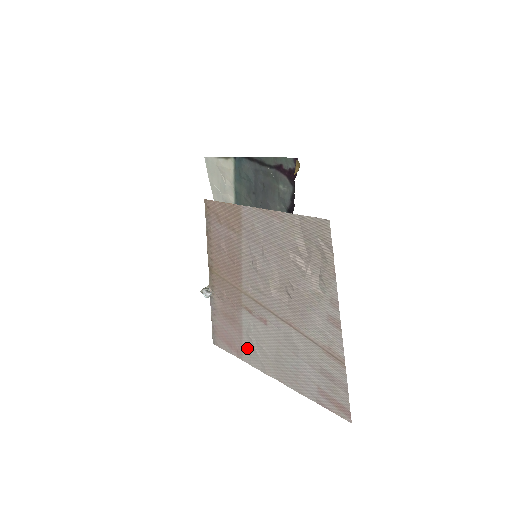
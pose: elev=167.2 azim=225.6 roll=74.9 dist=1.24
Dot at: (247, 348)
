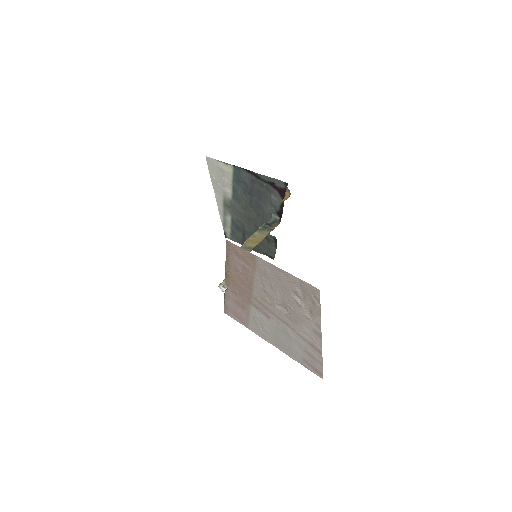
Dot at: (253, 324)
